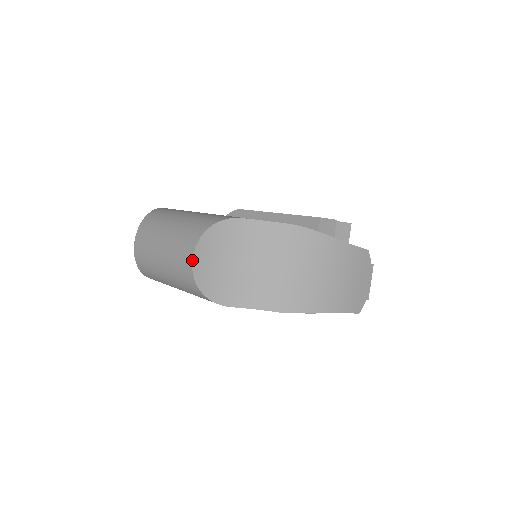
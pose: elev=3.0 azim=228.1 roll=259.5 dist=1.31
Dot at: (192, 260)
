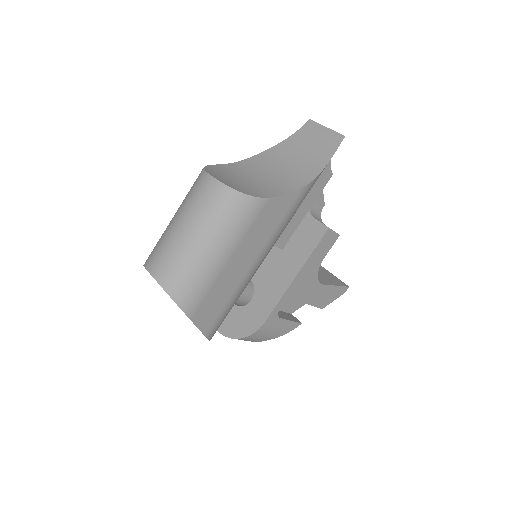
Dot at: (211, 176)
